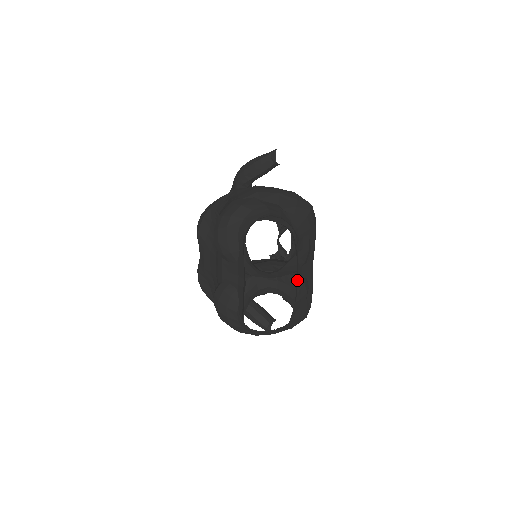
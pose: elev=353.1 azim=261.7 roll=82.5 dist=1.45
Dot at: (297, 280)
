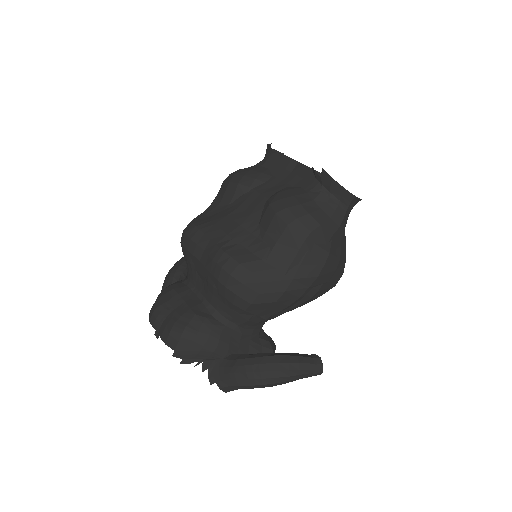
Dot at: occluded
